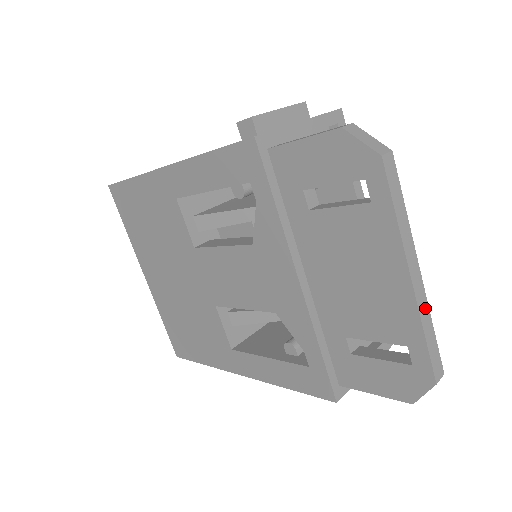
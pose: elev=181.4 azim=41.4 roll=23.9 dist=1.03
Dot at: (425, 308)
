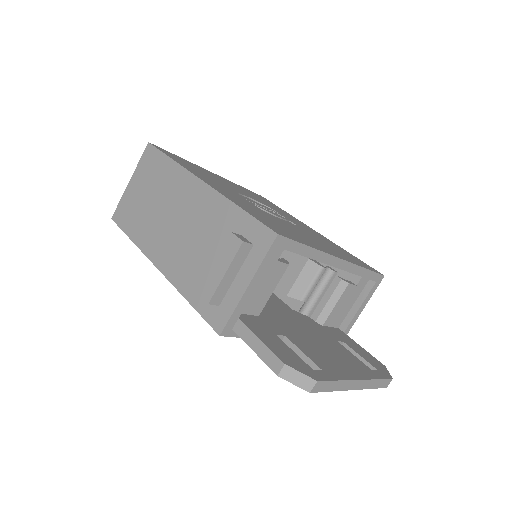
Dot at: (369, 383)
